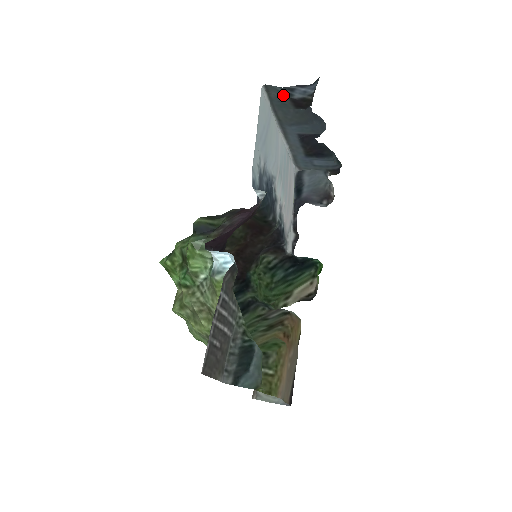
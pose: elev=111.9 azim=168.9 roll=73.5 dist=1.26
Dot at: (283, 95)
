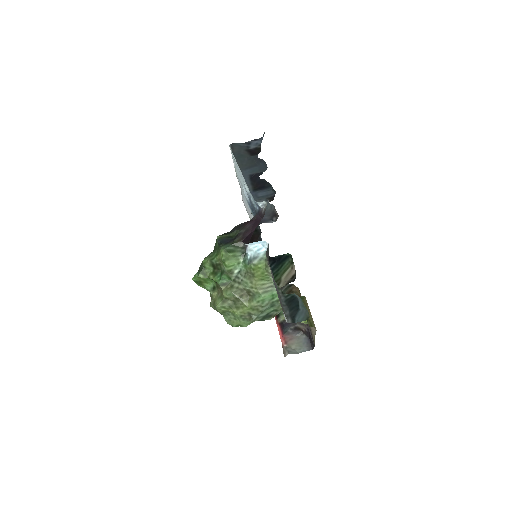
Dot at: (242, 149)
